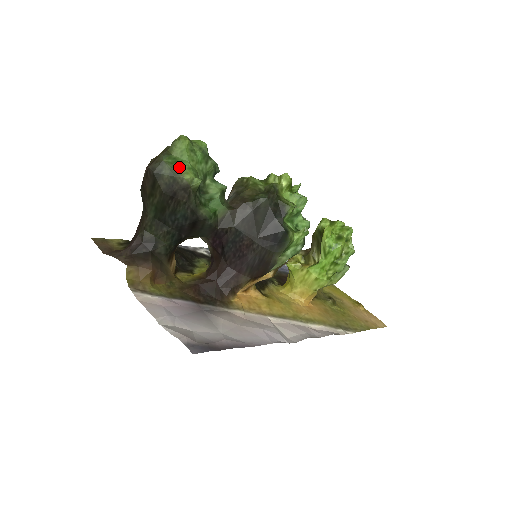
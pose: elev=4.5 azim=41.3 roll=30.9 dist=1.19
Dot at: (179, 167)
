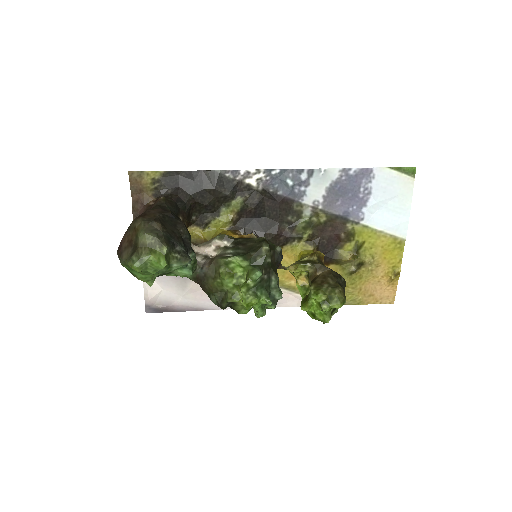
Dot at: (133, 274)
